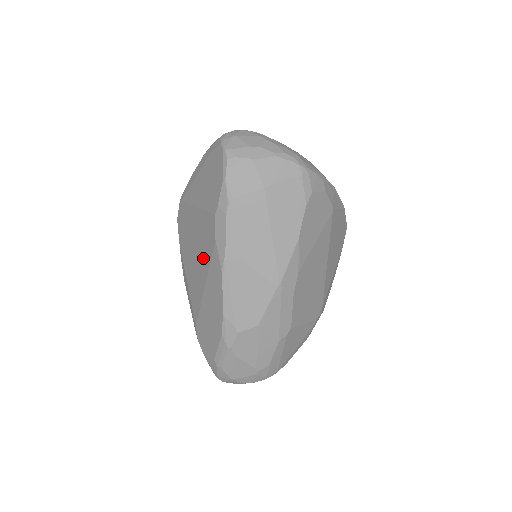
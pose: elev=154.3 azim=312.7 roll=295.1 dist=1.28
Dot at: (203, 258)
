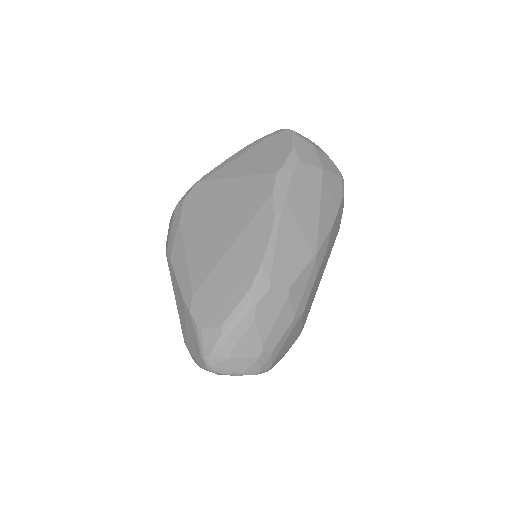
Dot at: (238, 217)
